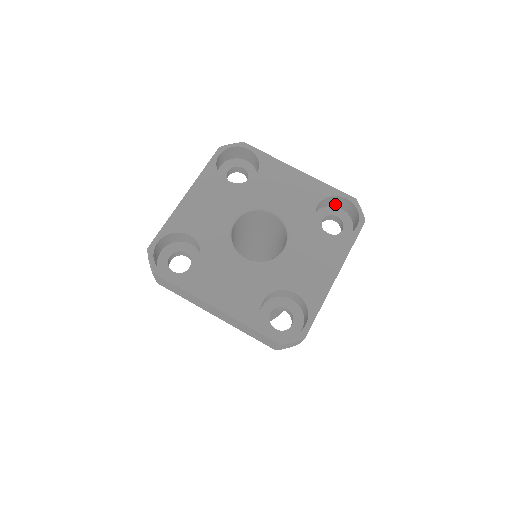
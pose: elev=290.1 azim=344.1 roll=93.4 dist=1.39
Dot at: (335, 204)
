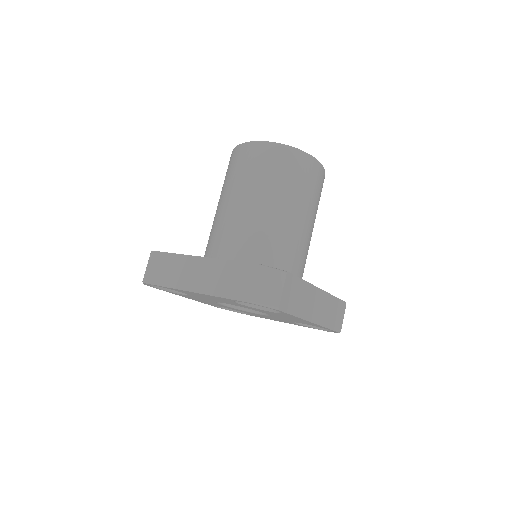
Dot at: occluded
